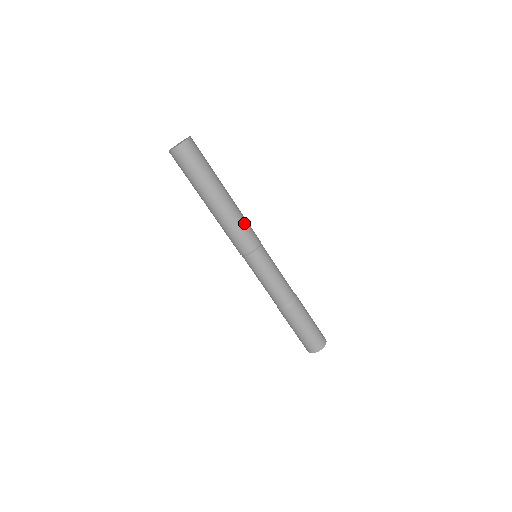
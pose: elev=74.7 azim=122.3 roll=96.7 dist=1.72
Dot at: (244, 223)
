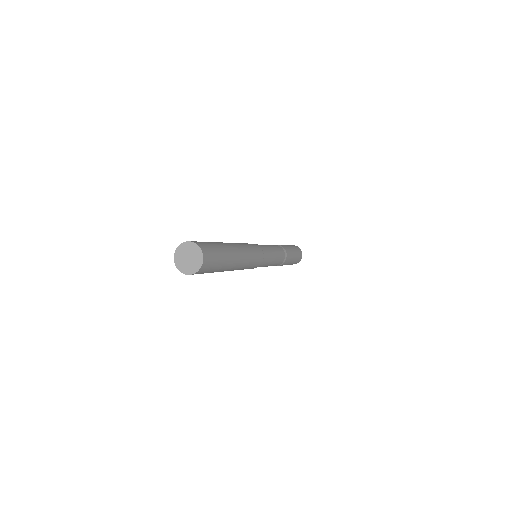
Dot at: (253, 255)
